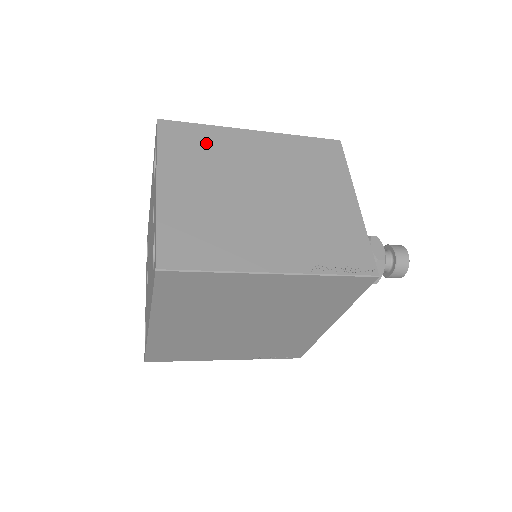
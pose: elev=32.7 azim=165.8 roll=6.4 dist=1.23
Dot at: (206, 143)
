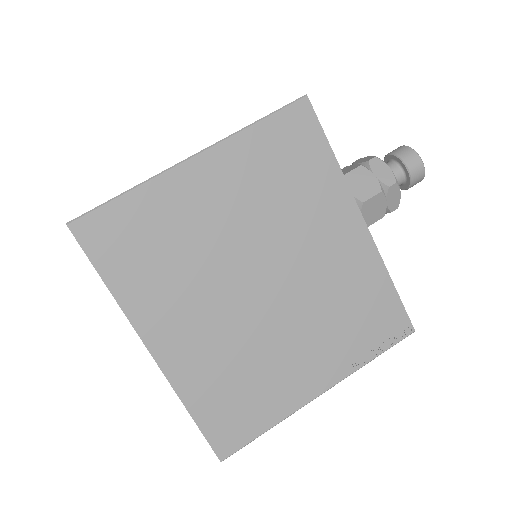
Dot at: occluded
